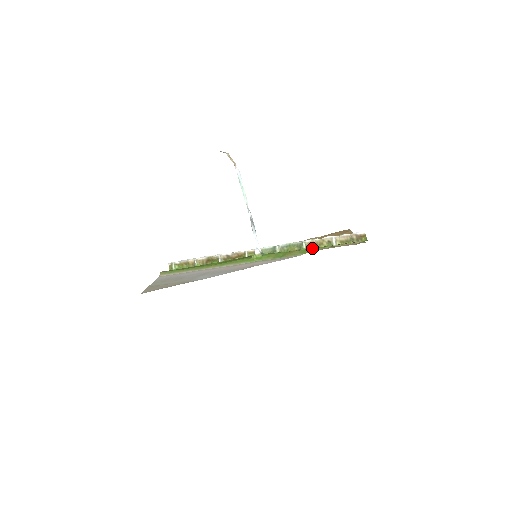
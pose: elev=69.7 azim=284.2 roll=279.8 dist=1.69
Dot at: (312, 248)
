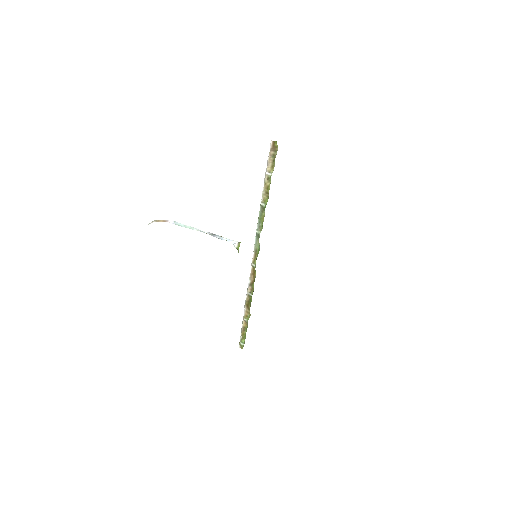
Dot at: occluded
